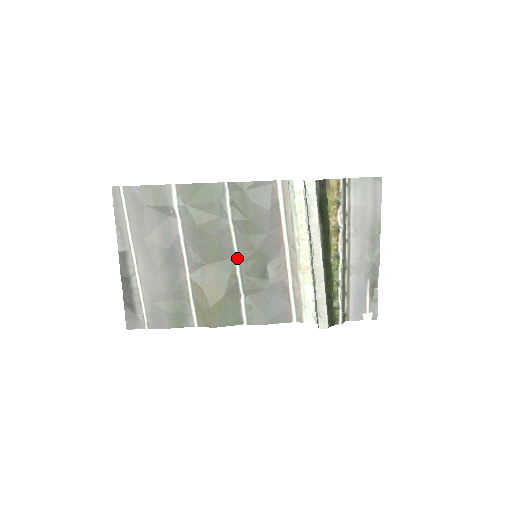
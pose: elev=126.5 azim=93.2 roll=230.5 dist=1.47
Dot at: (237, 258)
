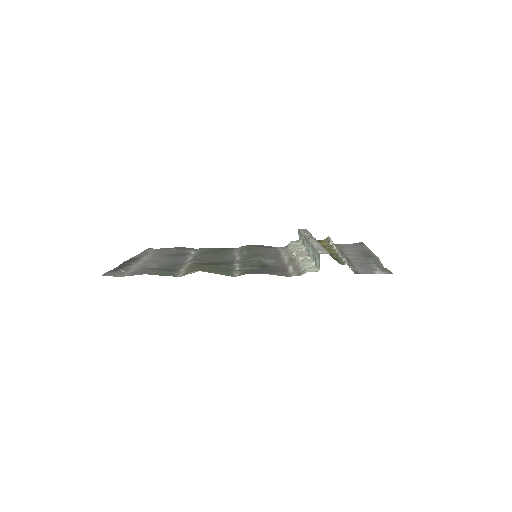
Dot at: (238, 261)
